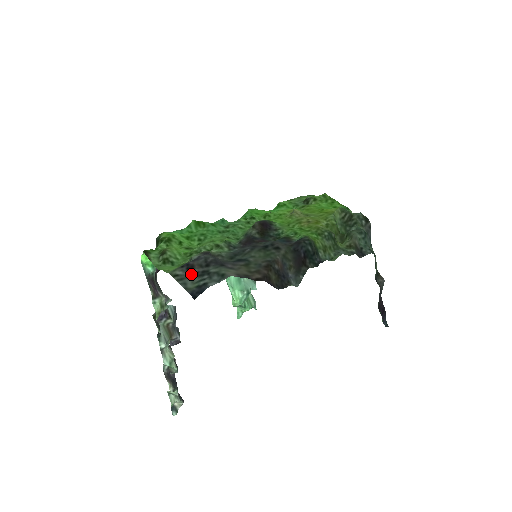
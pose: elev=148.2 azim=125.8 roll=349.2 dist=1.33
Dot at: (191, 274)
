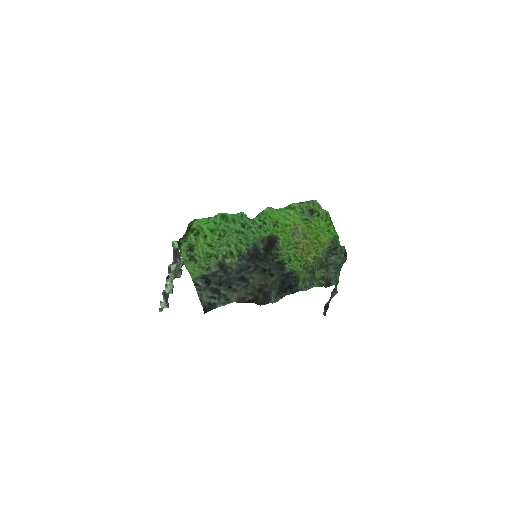
Dot at: (207, 288)
